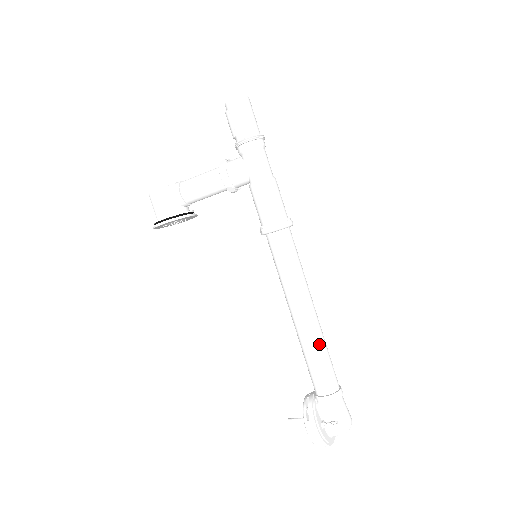
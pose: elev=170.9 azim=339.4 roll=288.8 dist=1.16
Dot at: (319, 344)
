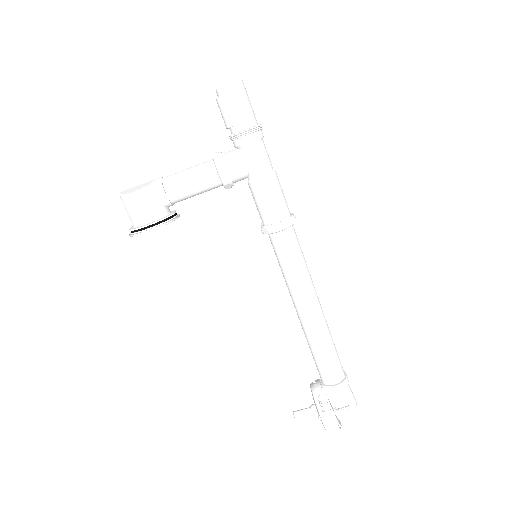
Dot at: (328, 337)
